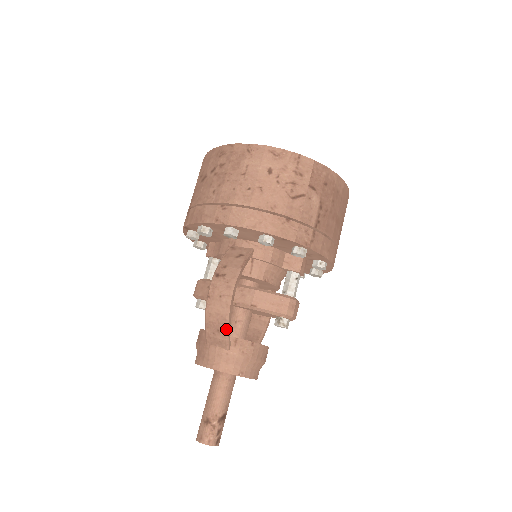
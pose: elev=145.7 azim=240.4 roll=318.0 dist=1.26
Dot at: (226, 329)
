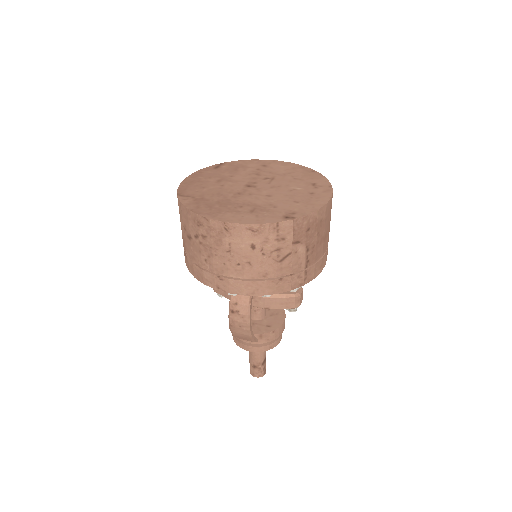
Dot at: (251, 339)
